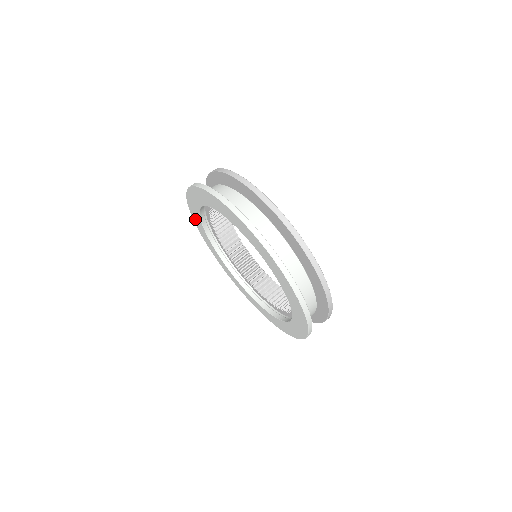
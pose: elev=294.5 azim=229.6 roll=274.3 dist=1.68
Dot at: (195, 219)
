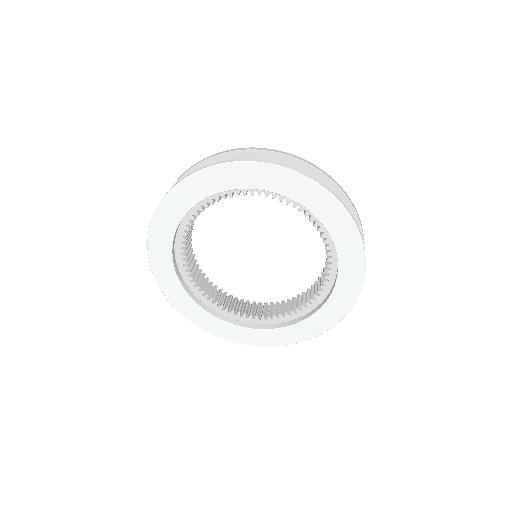
Dot at: (157, 265)
